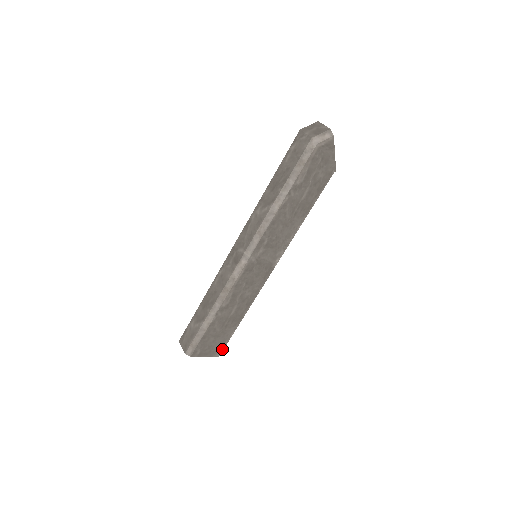
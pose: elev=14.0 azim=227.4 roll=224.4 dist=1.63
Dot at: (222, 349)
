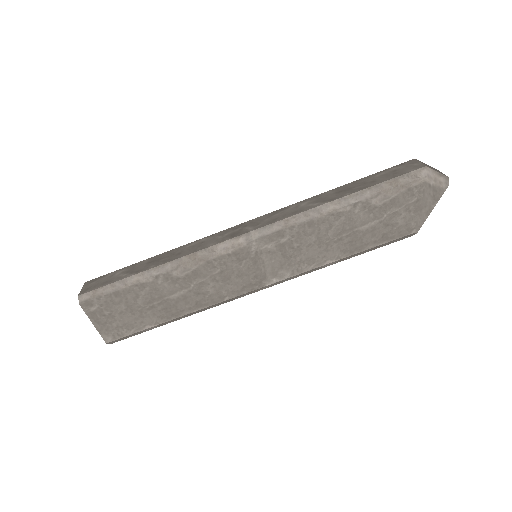
Dot at: (120, 336)
